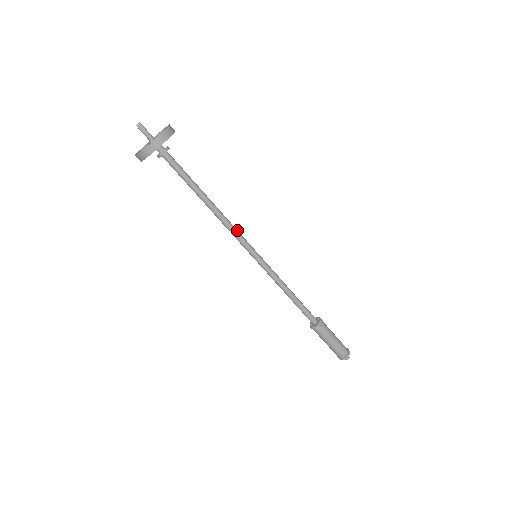
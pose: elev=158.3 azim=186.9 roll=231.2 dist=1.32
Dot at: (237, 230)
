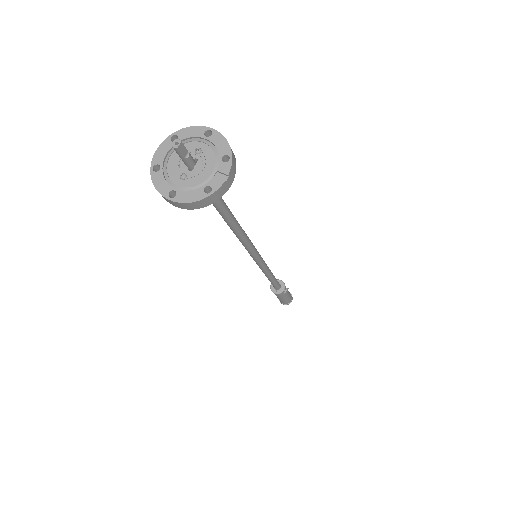
Dot at: occluded
